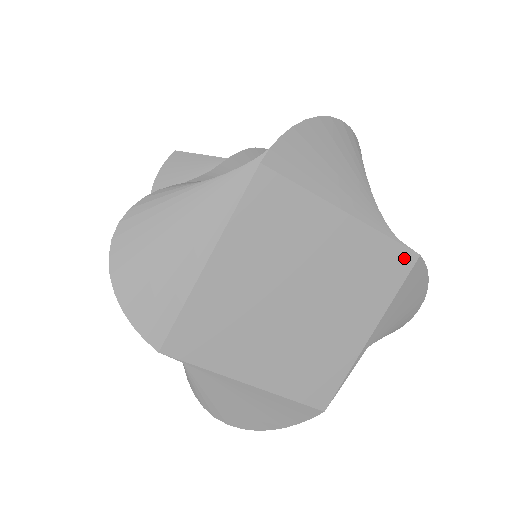
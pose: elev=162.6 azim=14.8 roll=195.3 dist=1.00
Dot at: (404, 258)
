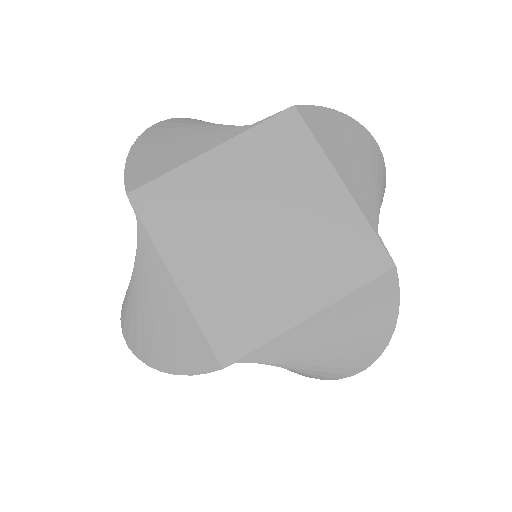
Dot at: (287, 120)
